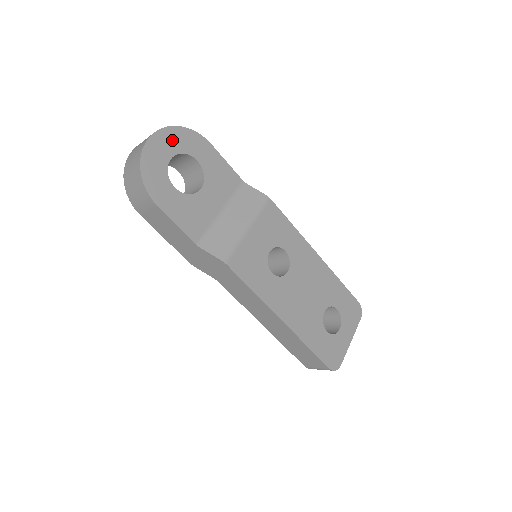
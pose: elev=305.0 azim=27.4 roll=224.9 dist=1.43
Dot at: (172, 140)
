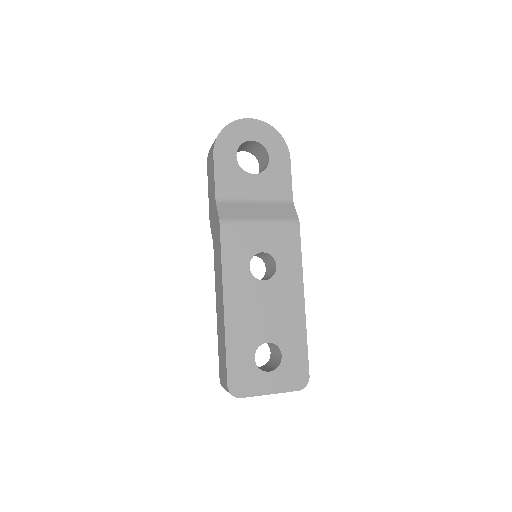
Dot at: (263, 132)
